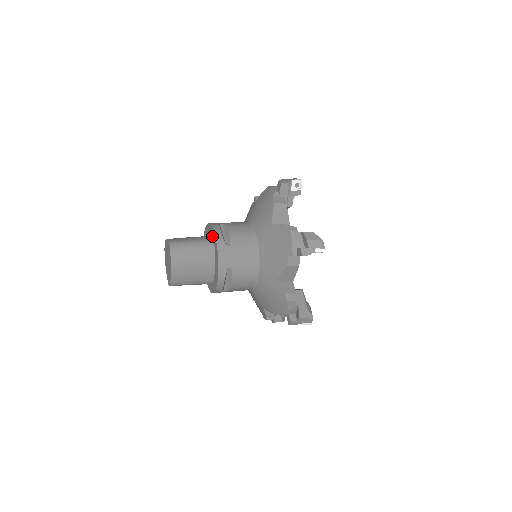
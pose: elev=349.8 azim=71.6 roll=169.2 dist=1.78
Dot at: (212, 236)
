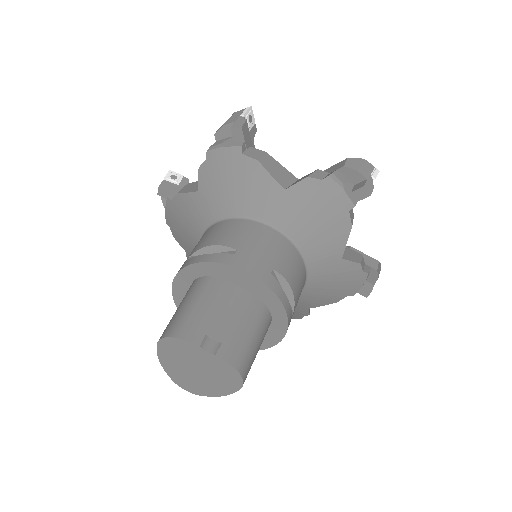
Dot at: (267, 303)
